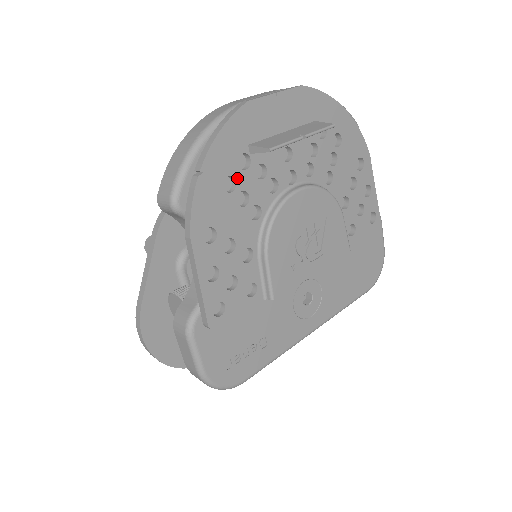
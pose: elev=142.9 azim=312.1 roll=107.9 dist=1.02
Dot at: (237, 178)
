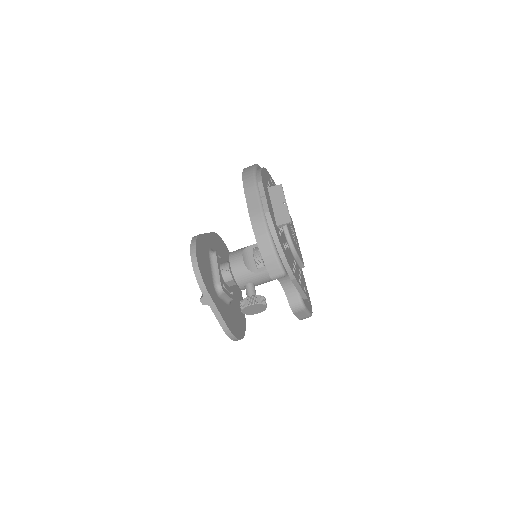
Dot at: (283, 242)
